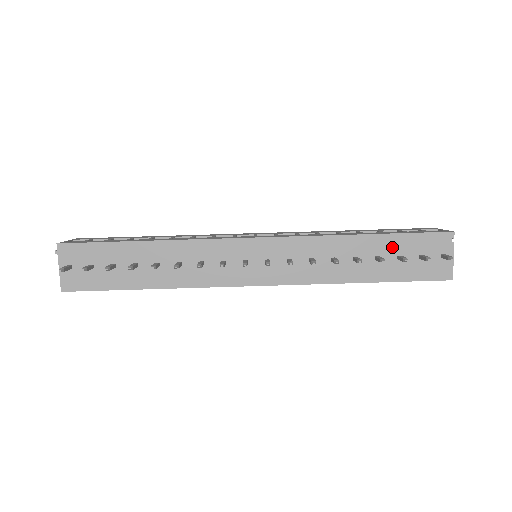
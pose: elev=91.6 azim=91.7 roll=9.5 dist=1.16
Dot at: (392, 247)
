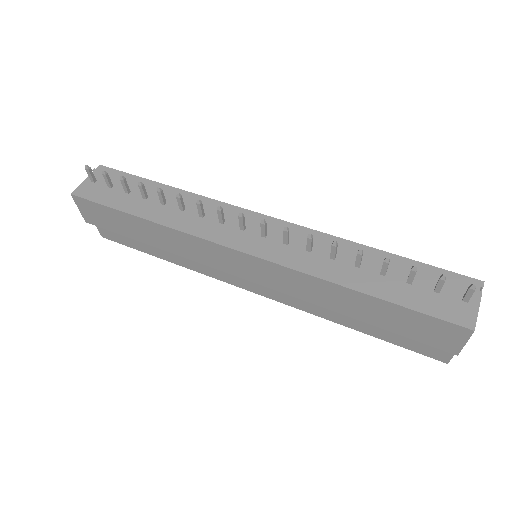
Dot at: (404, 270)
